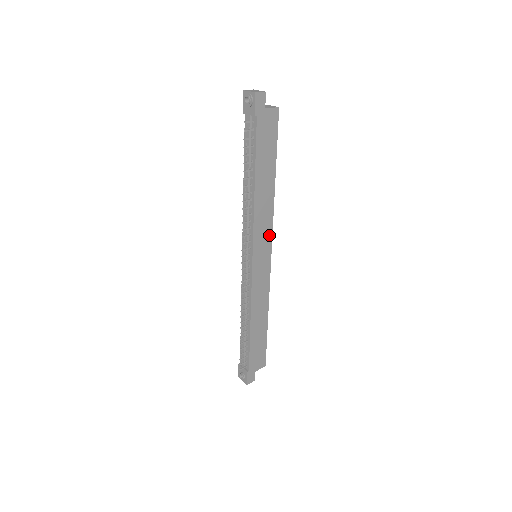
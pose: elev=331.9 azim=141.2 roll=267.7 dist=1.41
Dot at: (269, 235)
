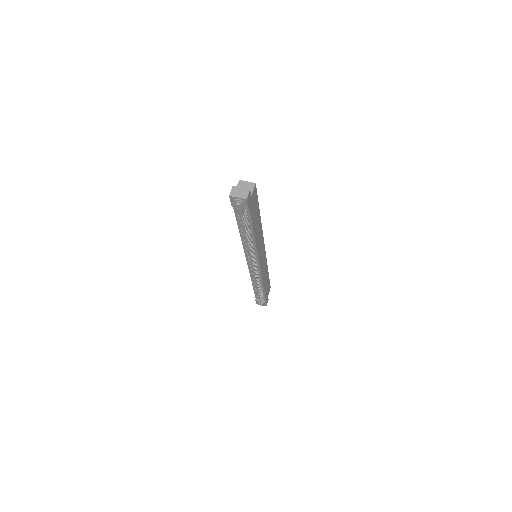
Dot at: (263, 242)
